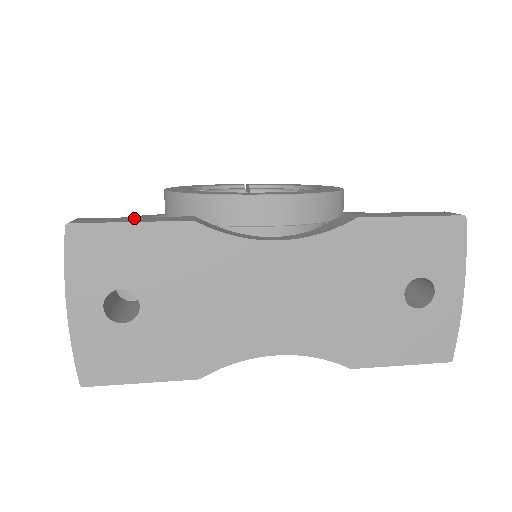
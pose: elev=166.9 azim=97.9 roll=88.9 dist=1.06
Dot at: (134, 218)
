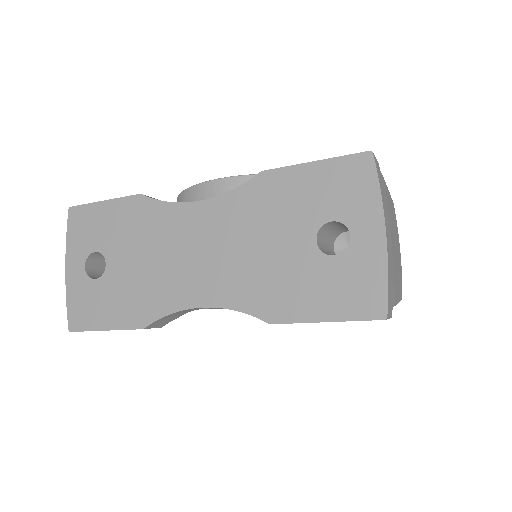
Dot at: occluded
